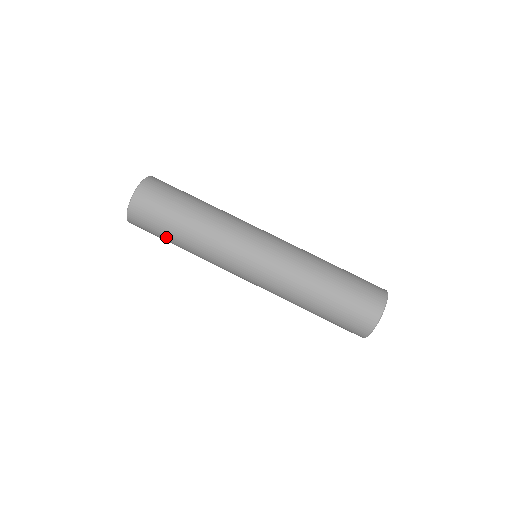
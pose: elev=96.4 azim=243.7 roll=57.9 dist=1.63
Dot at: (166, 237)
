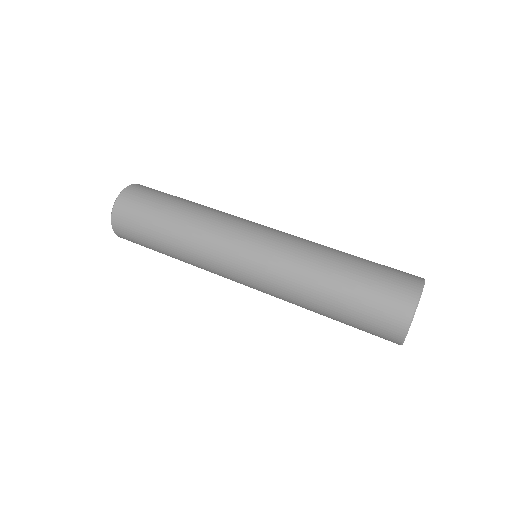
Dot at: (152, 234)
